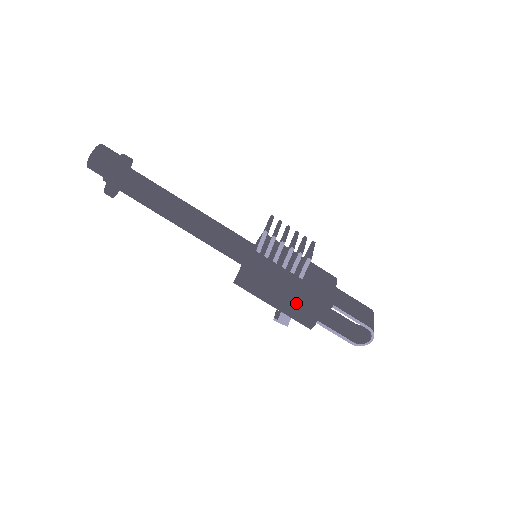
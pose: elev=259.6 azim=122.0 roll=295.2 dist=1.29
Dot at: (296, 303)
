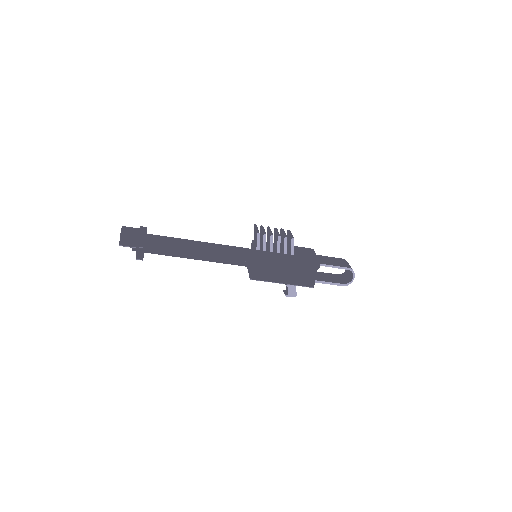
Dot at: (296, 274)
